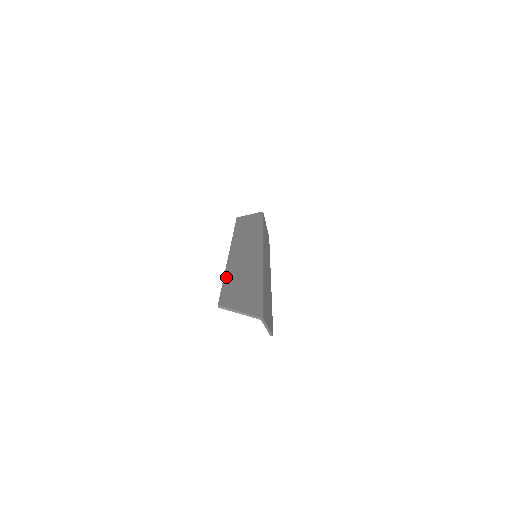
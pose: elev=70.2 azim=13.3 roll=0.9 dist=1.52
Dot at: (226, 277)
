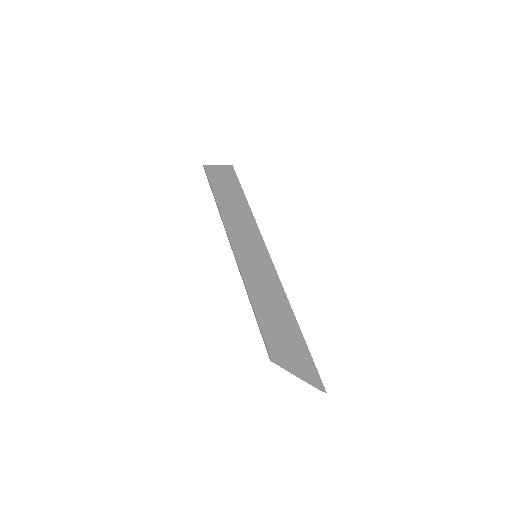
Dot at: (255, 306)
